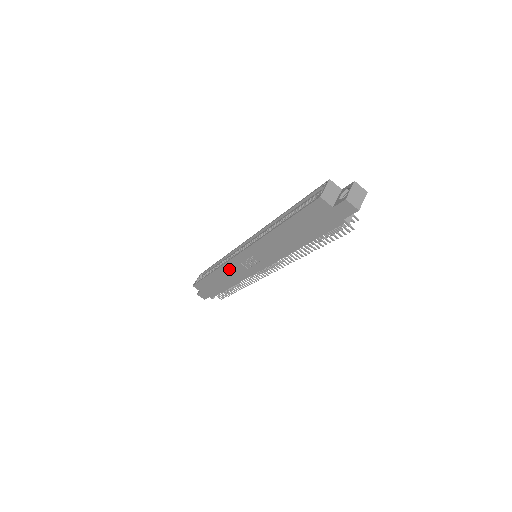
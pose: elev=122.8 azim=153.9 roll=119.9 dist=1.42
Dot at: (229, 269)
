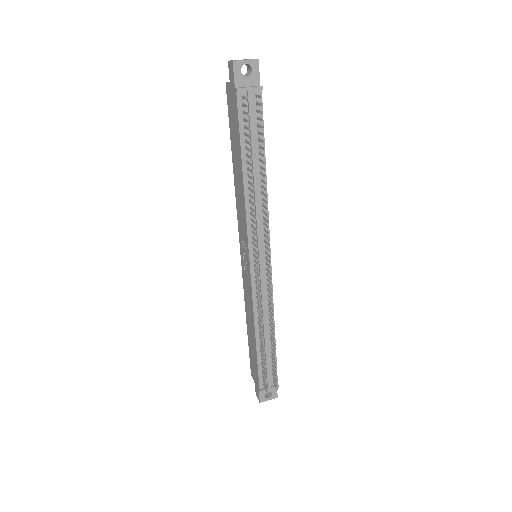
Dot at: (246, 295)
